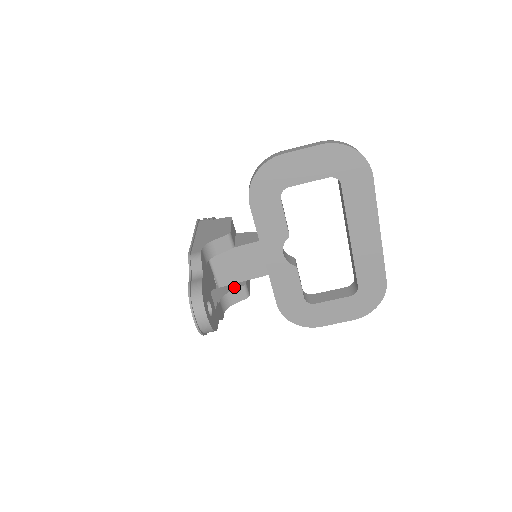
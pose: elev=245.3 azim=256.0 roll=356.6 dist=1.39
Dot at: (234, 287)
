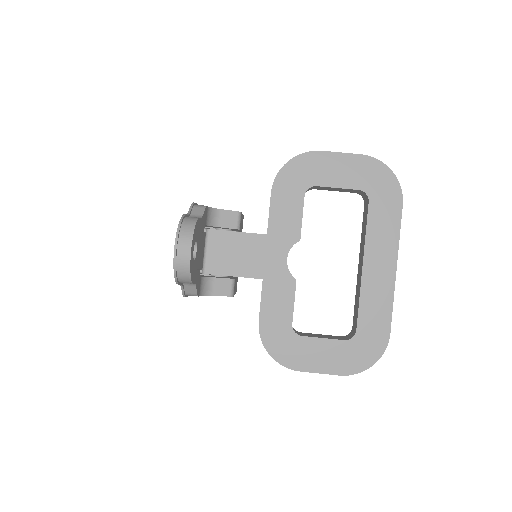
Dot at: (221, 277)
